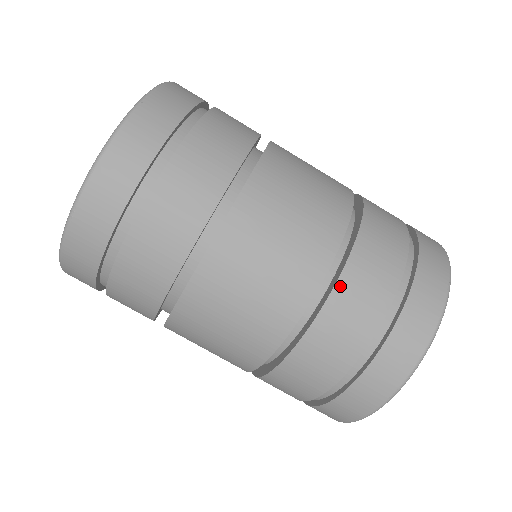
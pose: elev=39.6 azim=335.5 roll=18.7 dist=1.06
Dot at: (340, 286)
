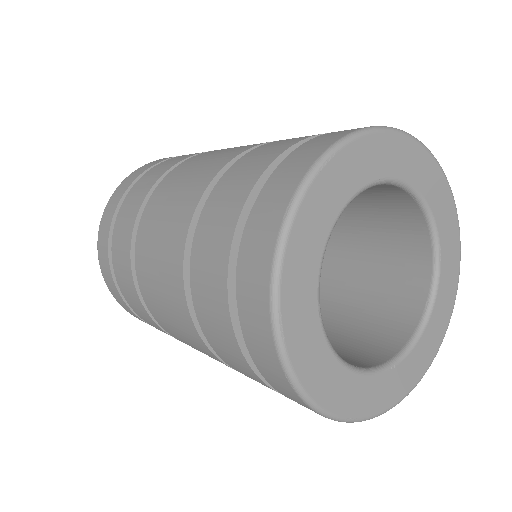
Dot at: (250, 153)
